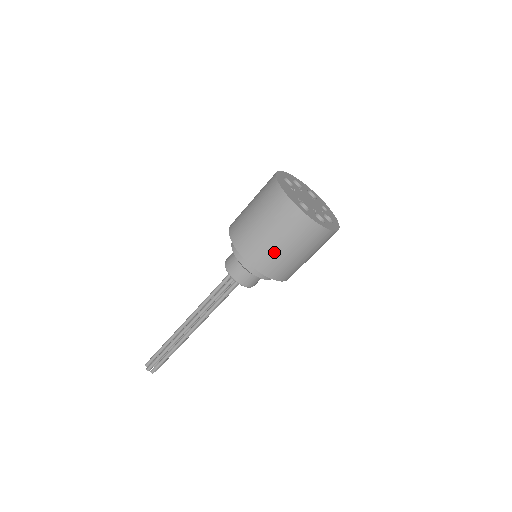
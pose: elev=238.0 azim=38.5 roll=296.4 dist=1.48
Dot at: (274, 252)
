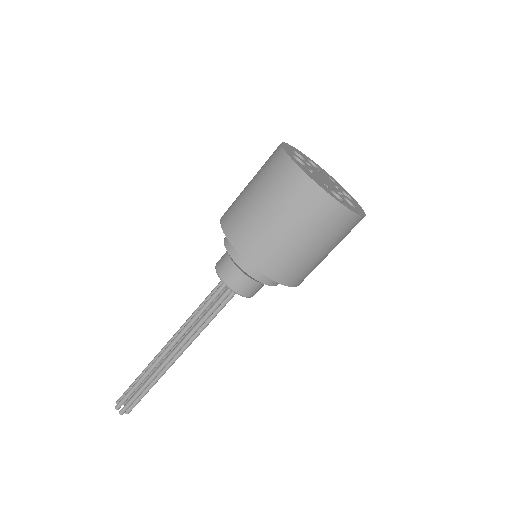
Dot at: (306, 260)
